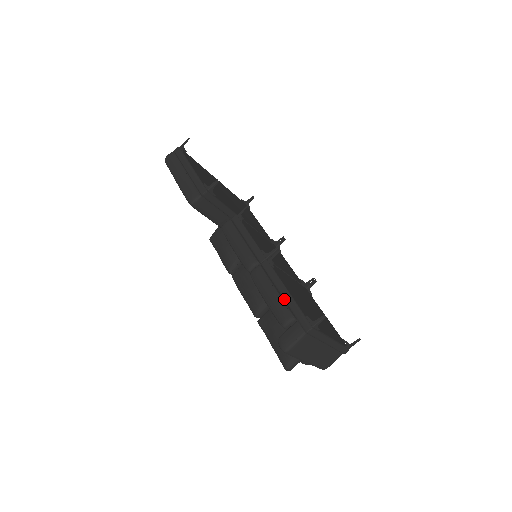
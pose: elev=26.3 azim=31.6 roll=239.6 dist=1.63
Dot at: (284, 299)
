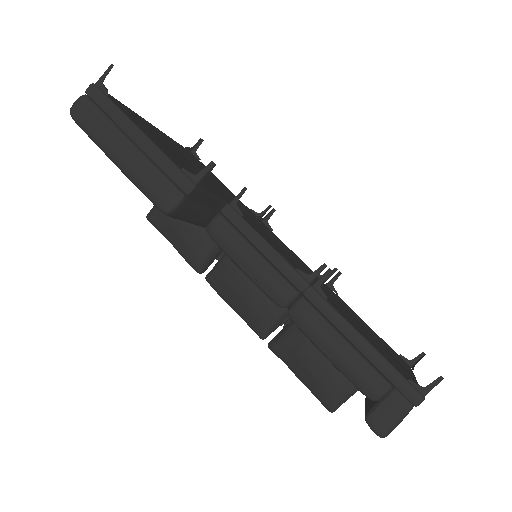
Dot at: (362, 353)
